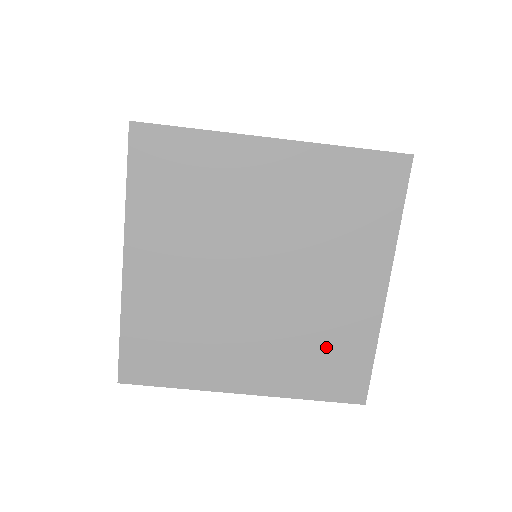
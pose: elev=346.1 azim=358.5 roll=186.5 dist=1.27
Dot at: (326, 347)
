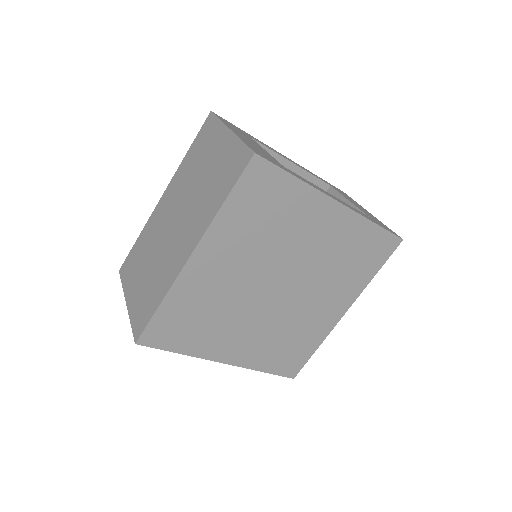
Dot at: (292, 341)
